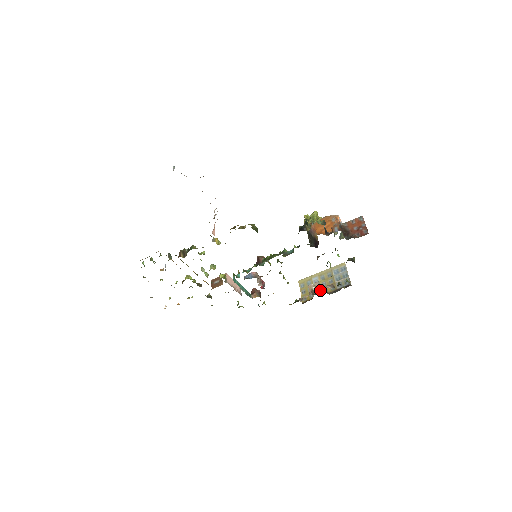
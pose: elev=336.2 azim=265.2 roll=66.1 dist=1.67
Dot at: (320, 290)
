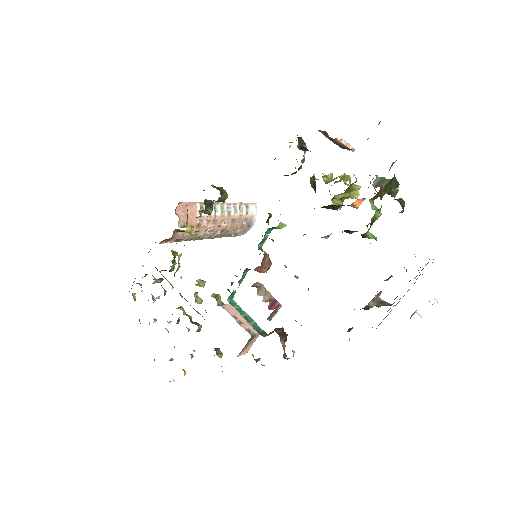
Dot at: occluded
